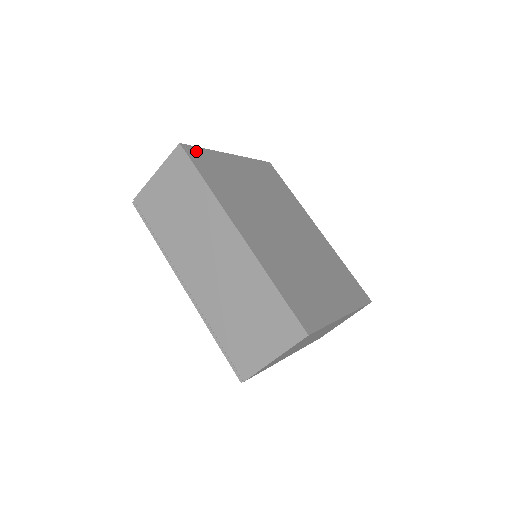
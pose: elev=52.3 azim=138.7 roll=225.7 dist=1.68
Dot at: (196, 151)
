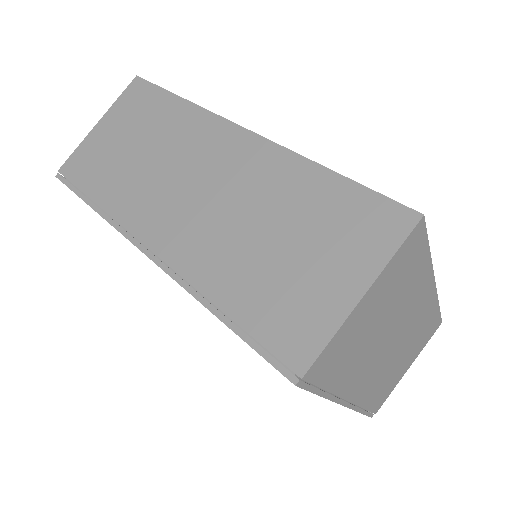
Dot at: occluded
